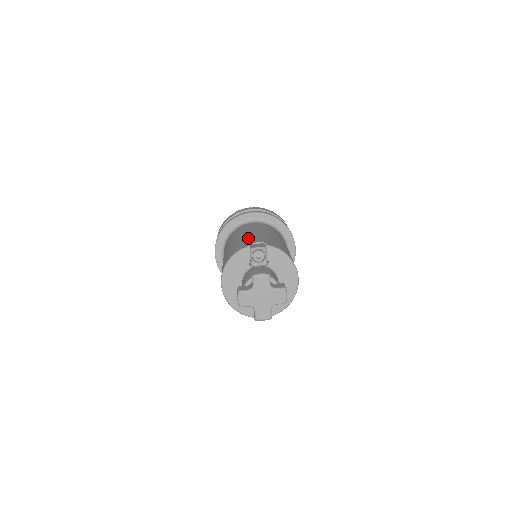
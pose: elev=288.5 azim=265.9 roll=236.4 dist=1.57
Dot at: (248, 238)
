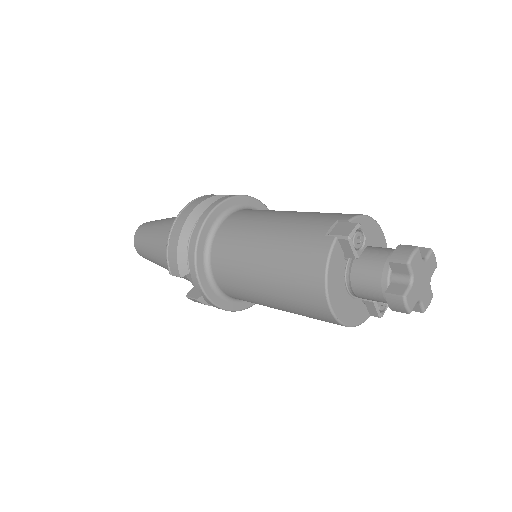
Dot at: (296, 233)
